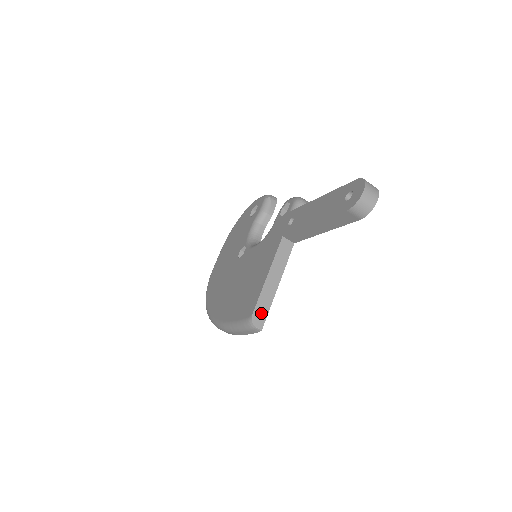
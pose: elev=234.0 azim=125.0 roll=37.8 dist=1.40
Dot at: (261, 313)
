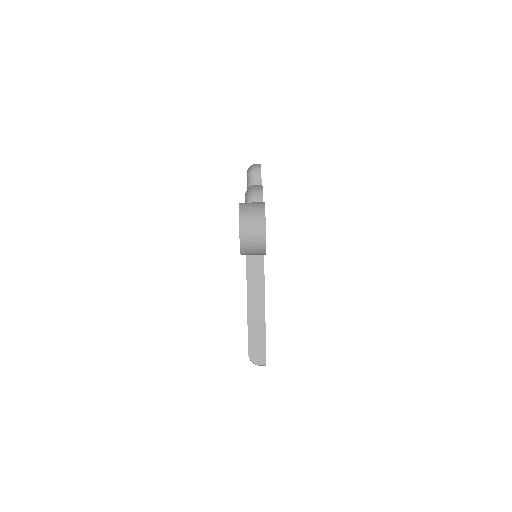
Dot at: (257, 348)
